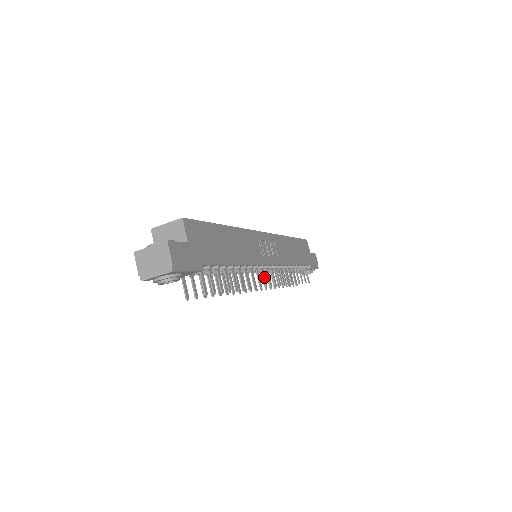
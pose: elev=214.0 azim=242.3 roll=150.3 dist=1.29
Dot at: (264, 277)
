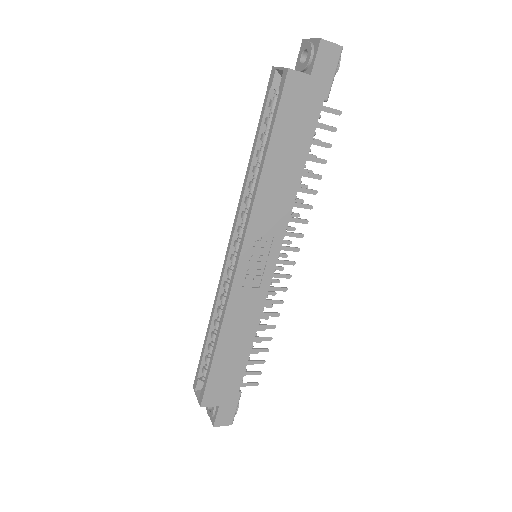
Dot at: (280, 276)
